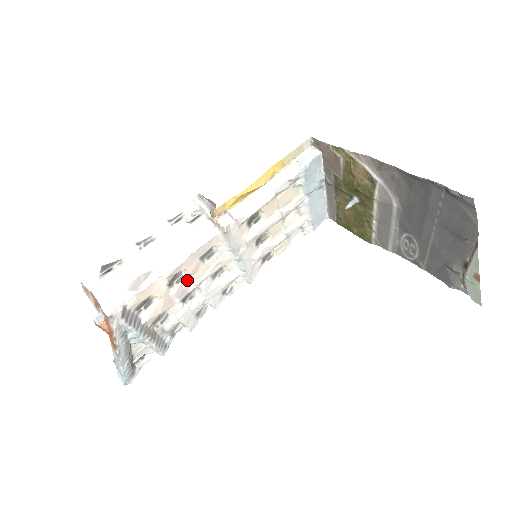
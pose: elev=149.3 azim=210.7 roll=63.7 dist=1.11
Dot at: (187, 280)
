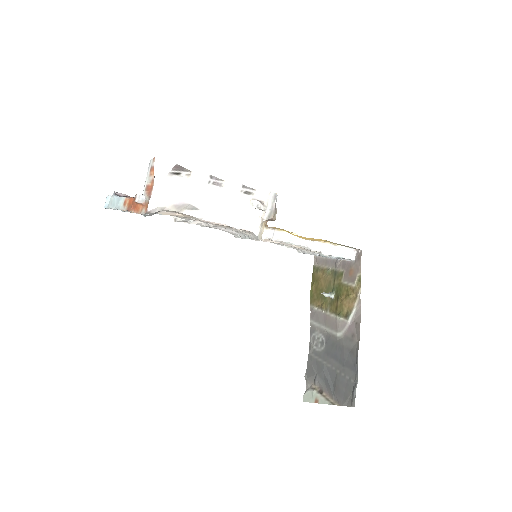
Dot at: occluded
